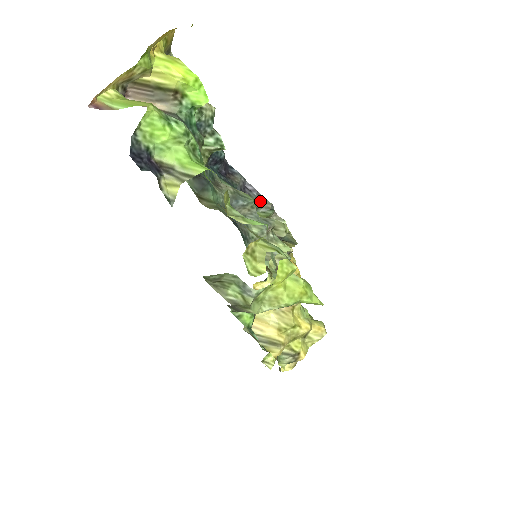
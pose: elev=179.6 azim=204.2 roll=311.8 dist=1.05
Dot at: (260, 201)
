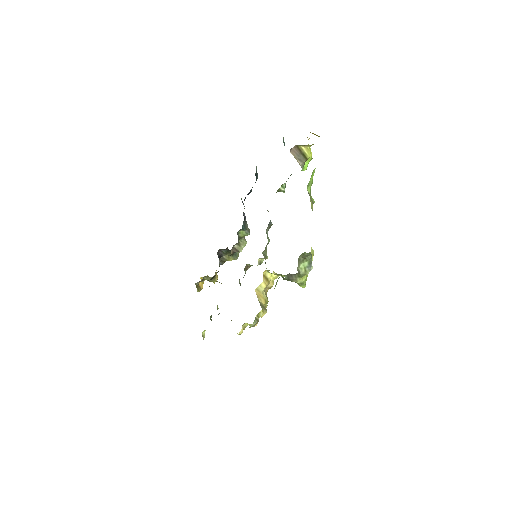
Dot at: (246, 225)
